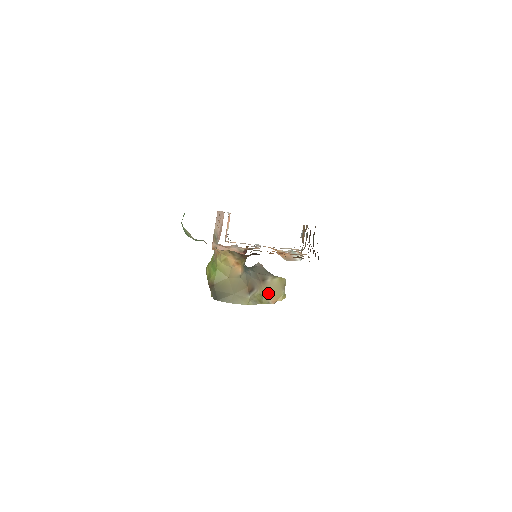
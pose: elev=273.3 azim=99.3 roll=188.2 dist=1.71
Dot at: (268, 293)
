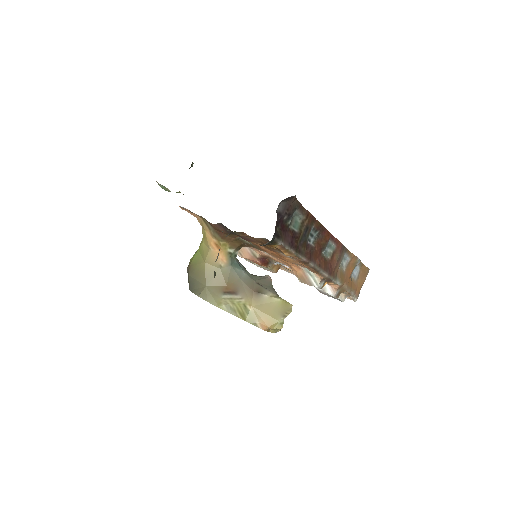
Dot at: (258, 310)
